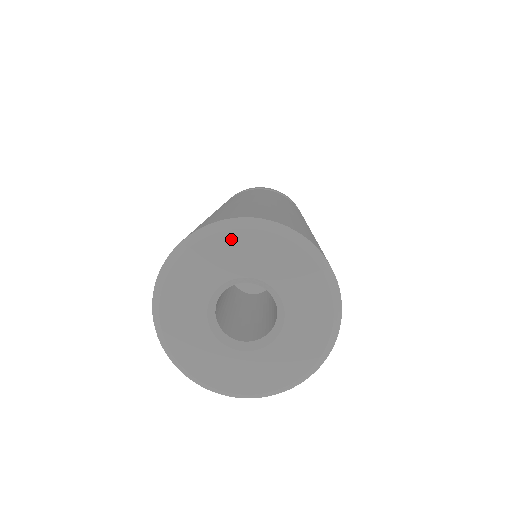
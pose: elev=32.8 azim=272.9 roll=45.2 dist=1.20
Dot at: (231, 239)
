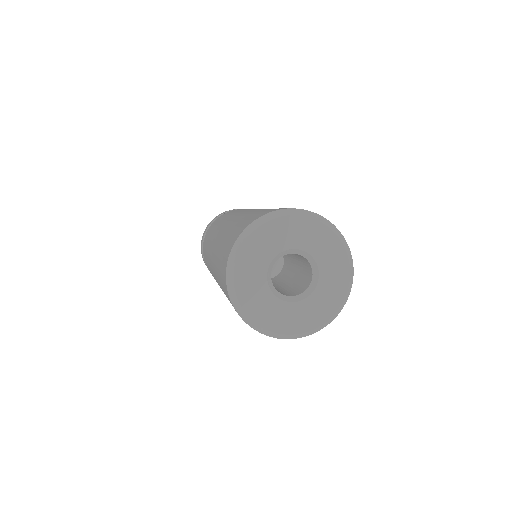
Dot at: (304, 222)
